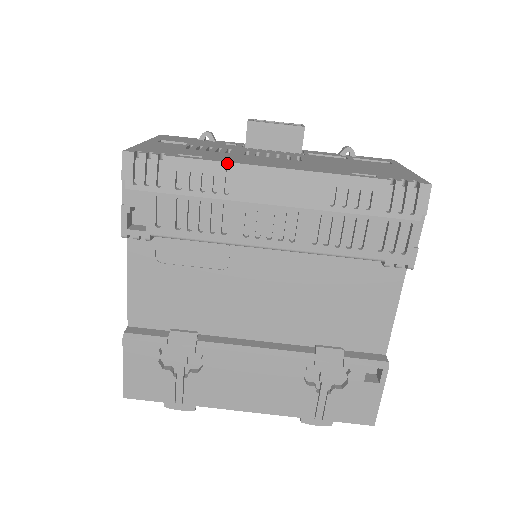
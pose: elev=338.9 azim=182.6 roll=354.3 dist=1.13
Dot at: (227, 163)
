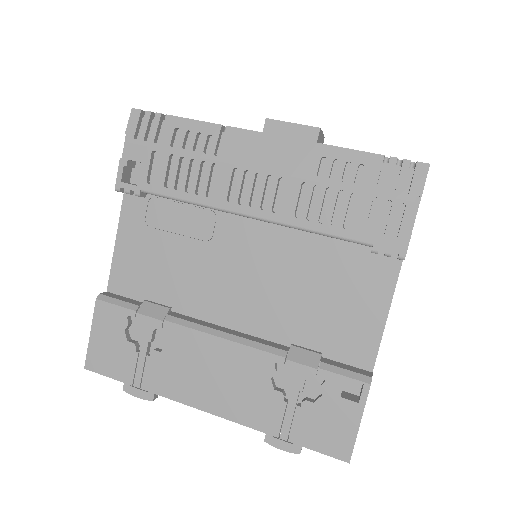
Dot at: (224, 128)
